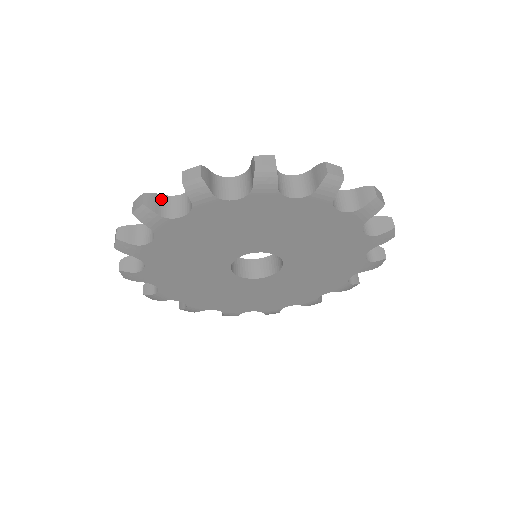
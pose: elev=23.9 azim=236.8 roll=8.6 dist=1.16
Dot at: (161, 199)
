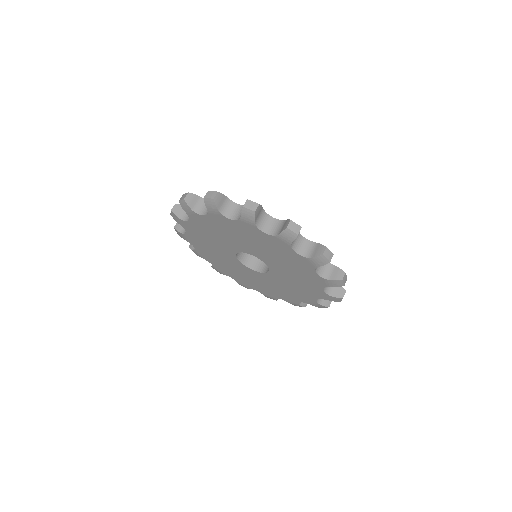
Dot at: (198, 199)
